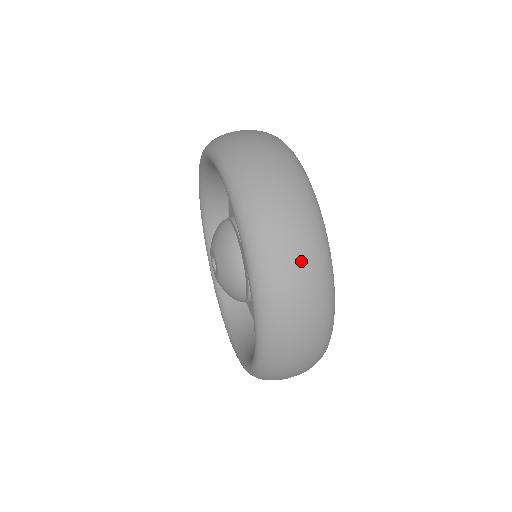
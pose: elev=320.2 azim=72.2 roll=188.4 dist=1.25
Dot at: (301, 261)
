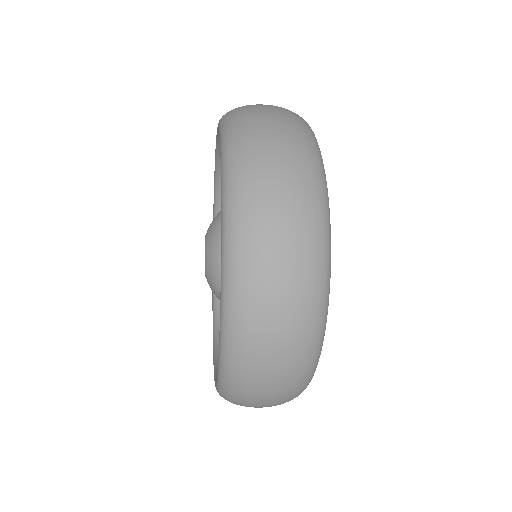
Dot at: (287, 217)
